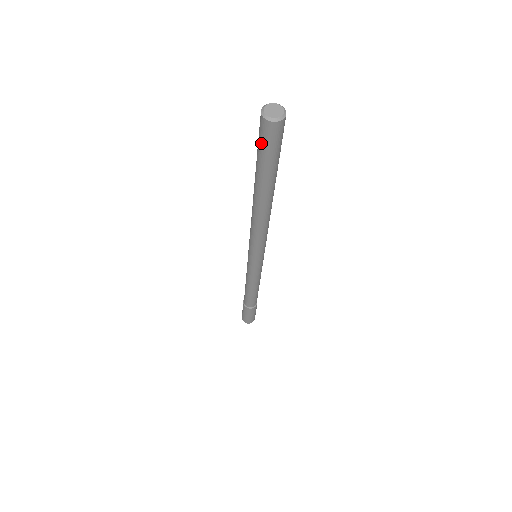
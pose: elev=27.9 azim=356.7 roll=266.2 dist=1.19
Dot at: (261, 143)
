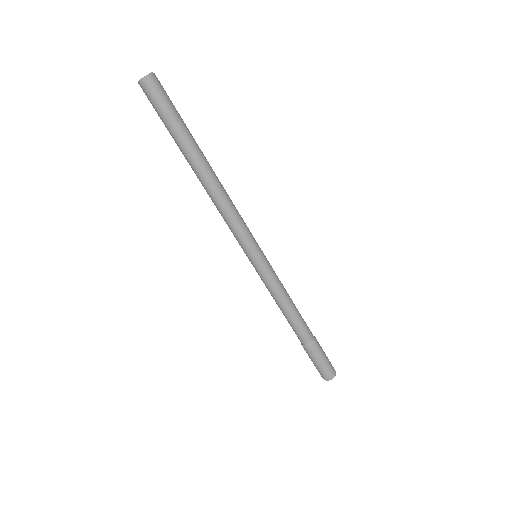
Dot at: occluded
